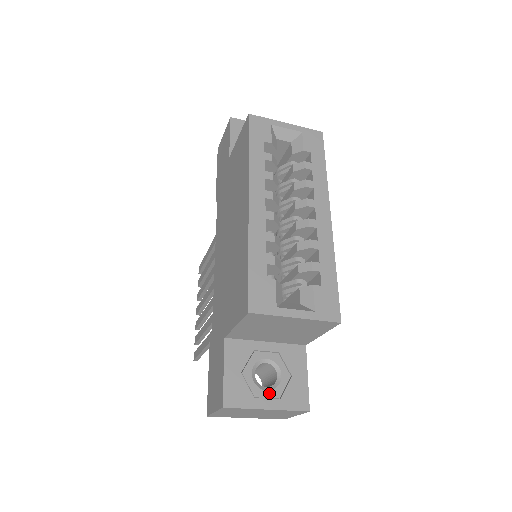
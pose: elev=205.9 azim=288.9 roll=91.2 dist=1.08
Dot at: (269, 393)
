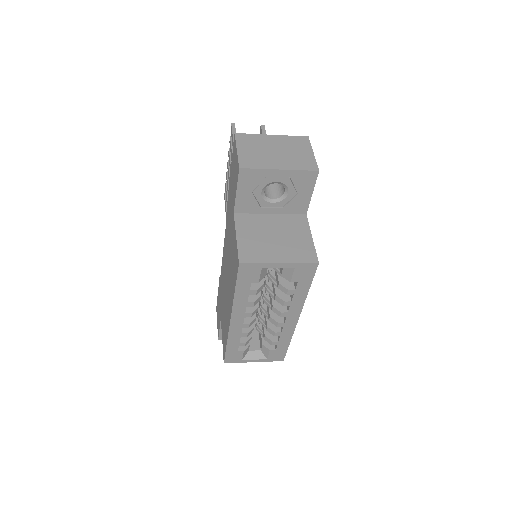
Dot at: occluded
